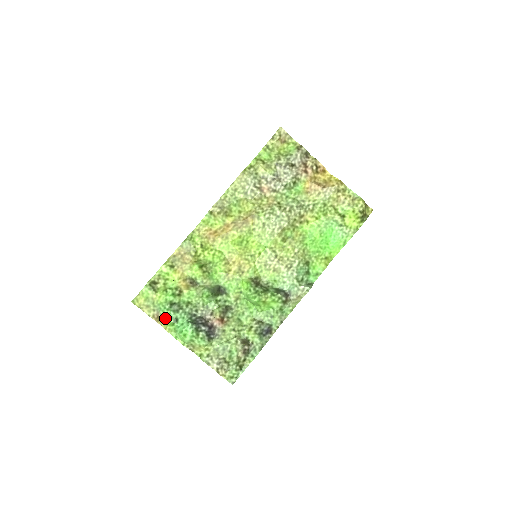
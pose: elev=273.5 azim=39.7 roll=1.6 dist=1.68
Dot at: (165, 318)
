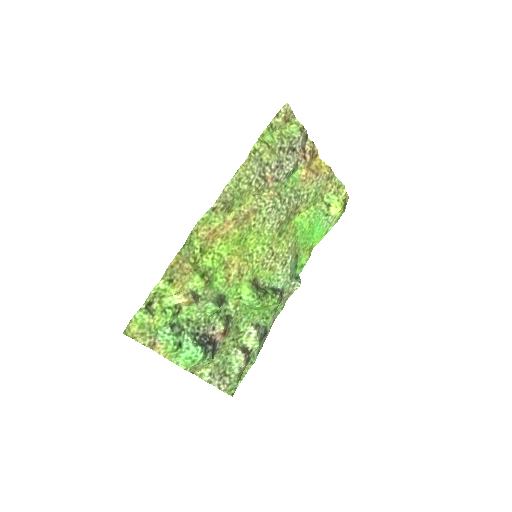
Dot at: (166, 345)
